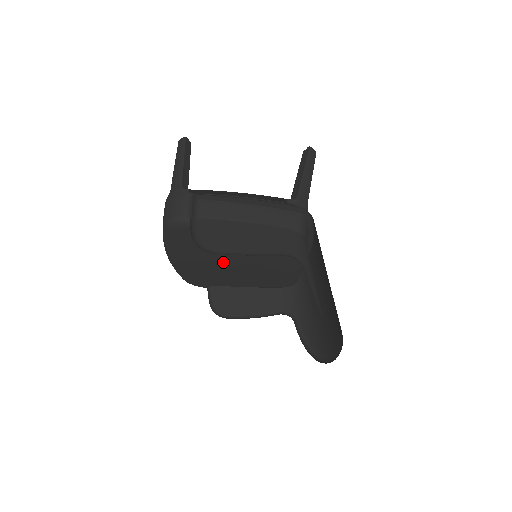
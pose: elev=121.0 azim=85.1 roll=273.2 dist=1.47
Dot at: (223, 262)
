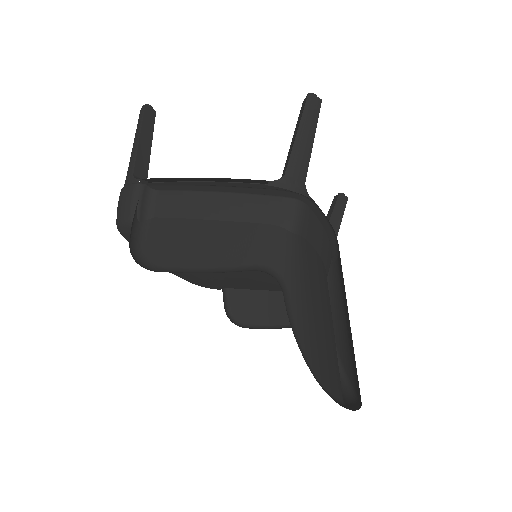
Dot at: occluded
